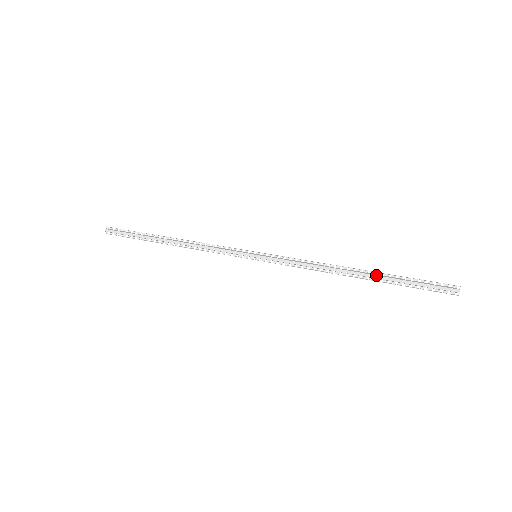
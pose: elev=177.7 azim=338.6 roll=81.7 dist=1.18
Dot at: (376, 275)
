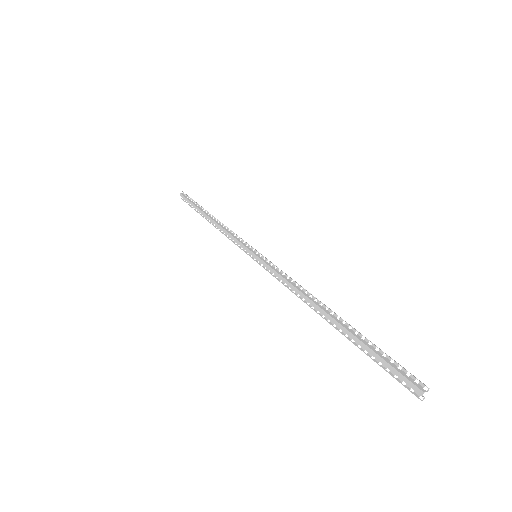
Dot at: (341, 324)
